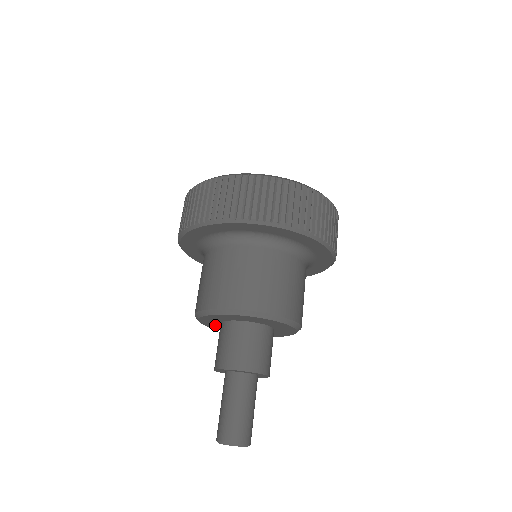
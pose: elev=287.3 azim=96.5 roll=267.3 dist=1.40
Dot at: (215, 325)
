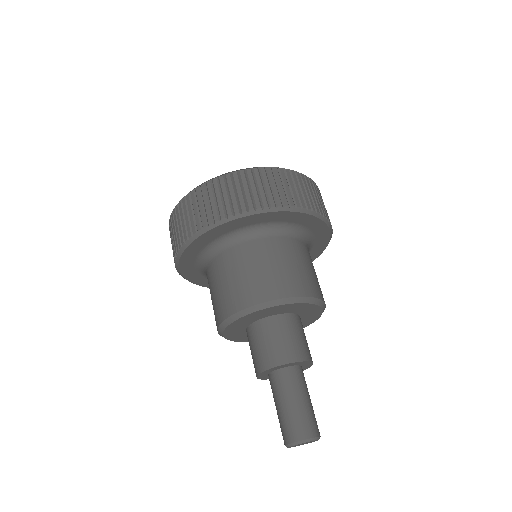
Dot at: (243, 336)
